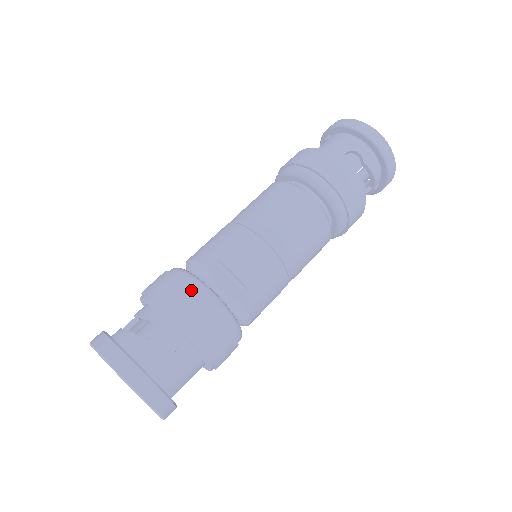
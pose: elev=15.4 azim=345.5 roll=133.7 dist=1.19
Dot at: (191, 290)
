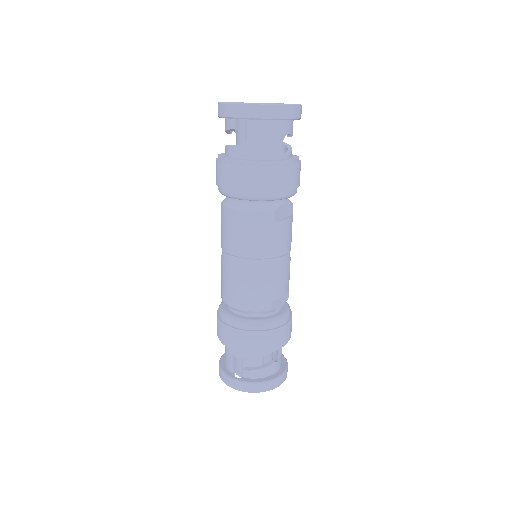
Dot at: (279, 330)
